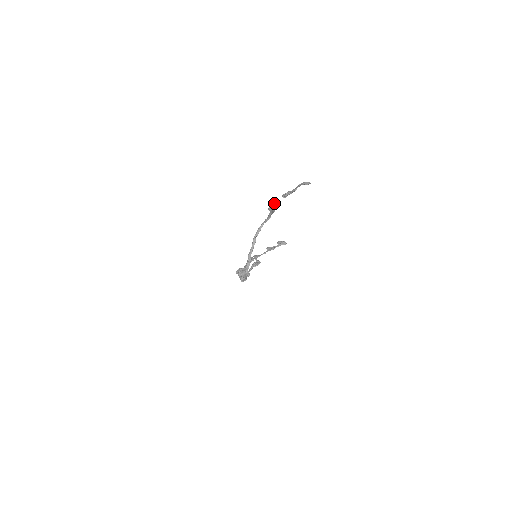
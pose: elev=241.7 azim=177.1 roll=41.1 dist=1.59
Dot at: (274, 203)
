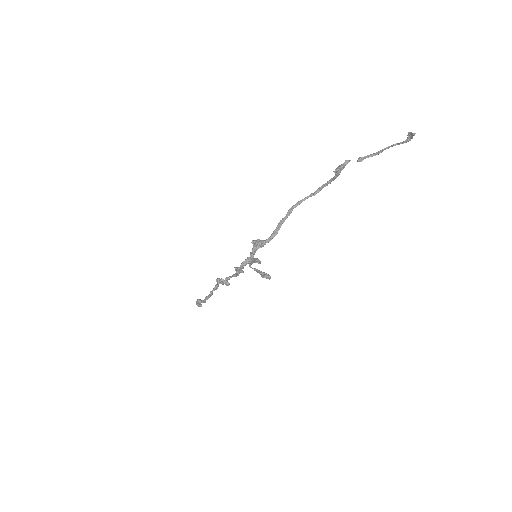
Dot at: (350, 160)
